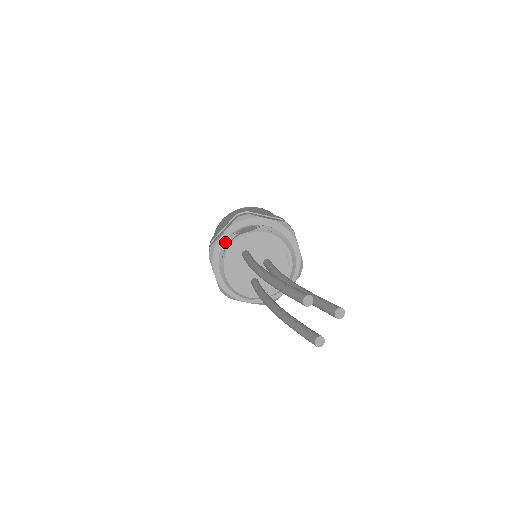
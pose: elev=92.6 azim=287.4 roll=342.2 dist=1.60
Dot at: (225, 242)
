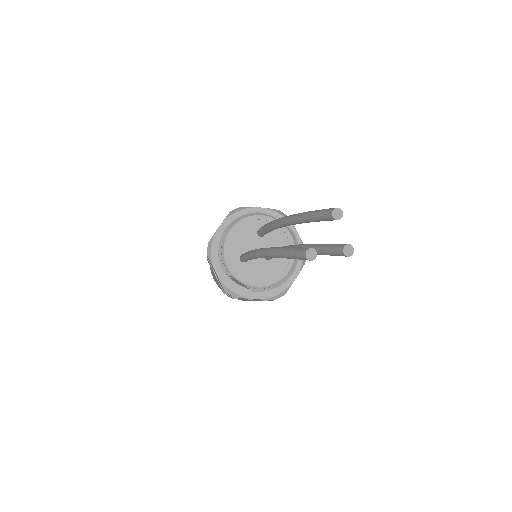
Dot at: occluded
